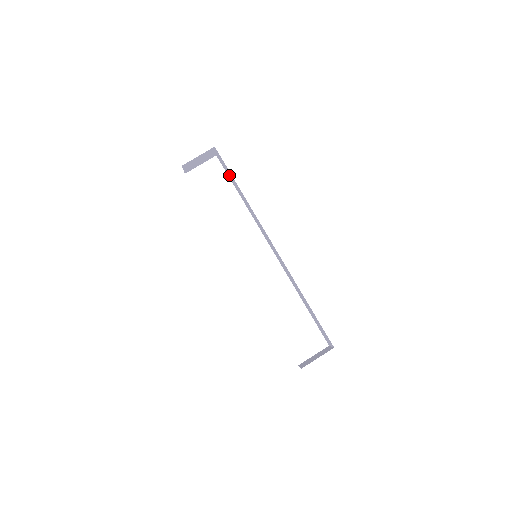
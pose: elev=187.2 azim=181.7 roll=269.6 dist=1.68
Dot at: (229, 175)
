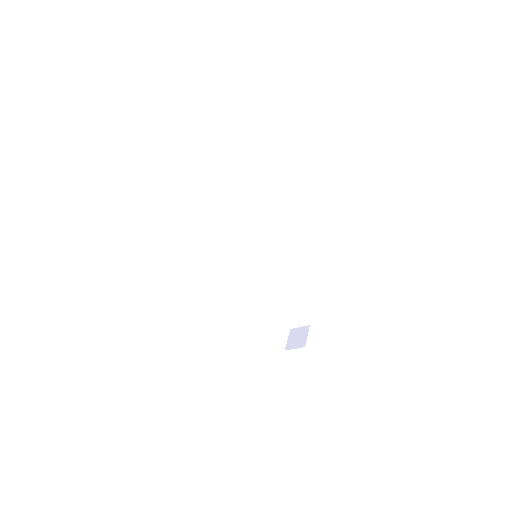
Dot at: (223, 178)
